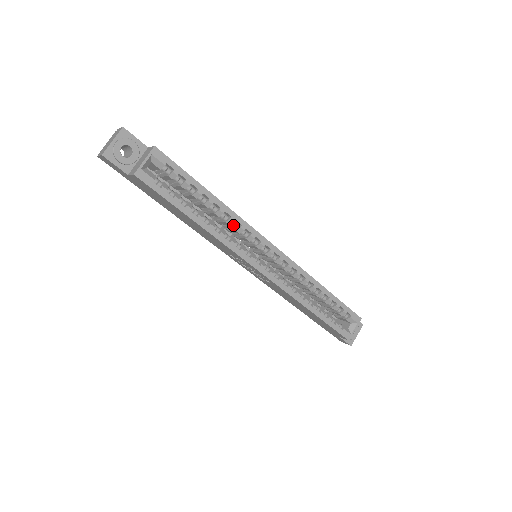
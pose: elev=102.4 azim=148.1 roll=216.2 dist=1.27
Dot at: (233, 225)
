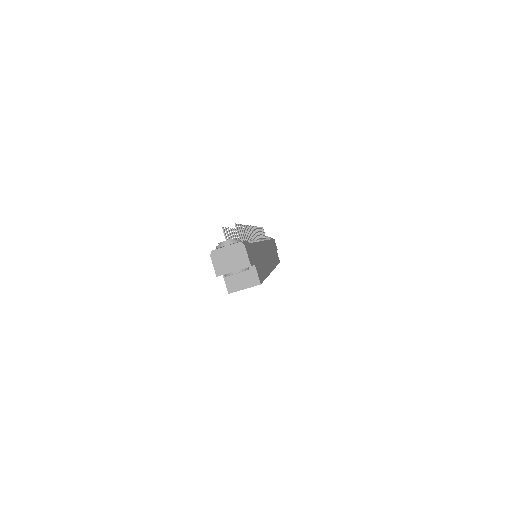
Dot at: occluded
